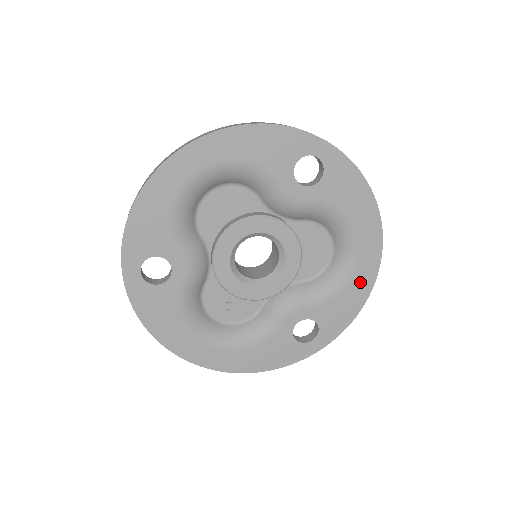
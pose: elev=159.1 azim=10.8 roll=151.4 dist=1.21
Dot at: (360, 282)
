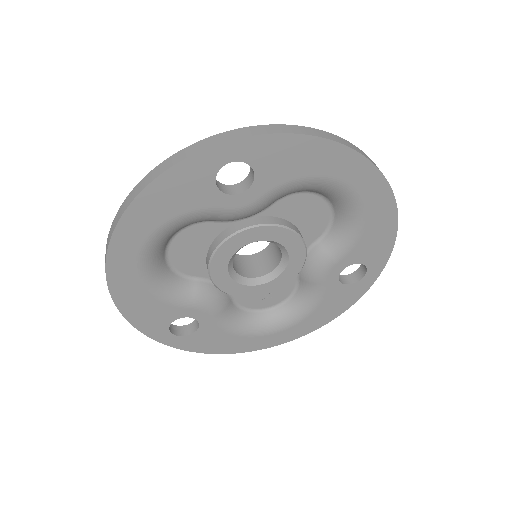
Dot at: (378, 210)
